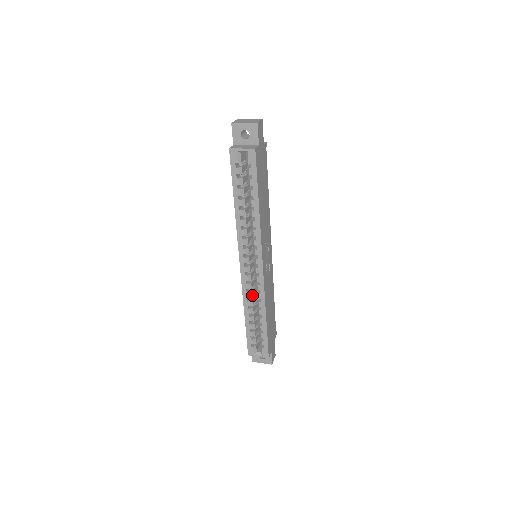
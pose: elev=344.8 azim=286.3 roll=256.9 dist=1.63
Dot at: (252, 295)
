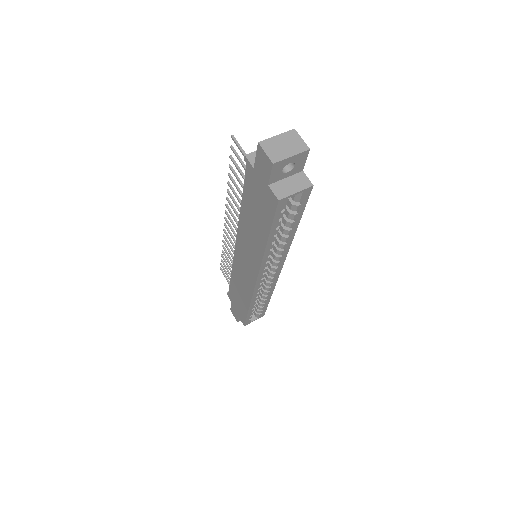
Dot at: occluded
